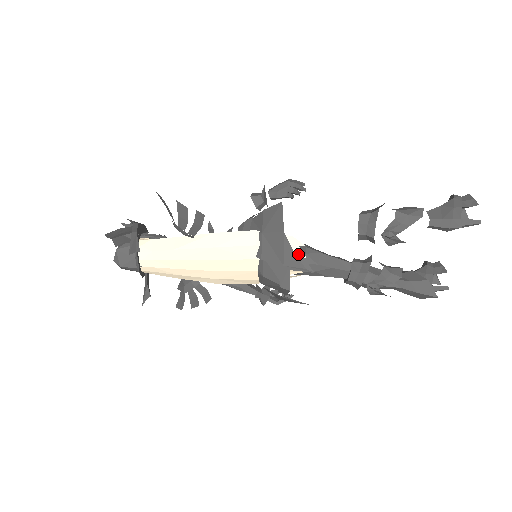
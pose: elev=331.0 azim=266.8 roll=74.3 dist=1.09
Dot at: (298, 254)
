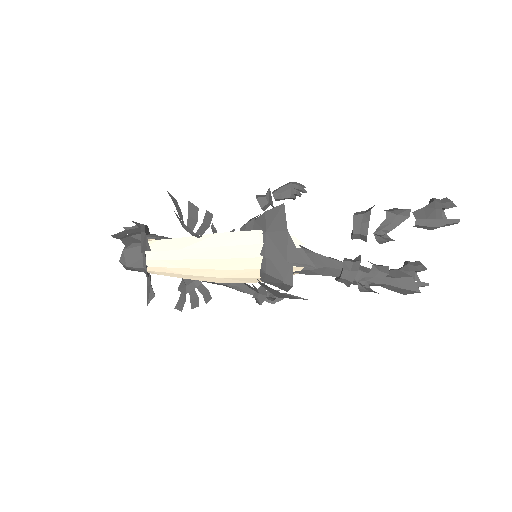
Dot at: (301, 251)
